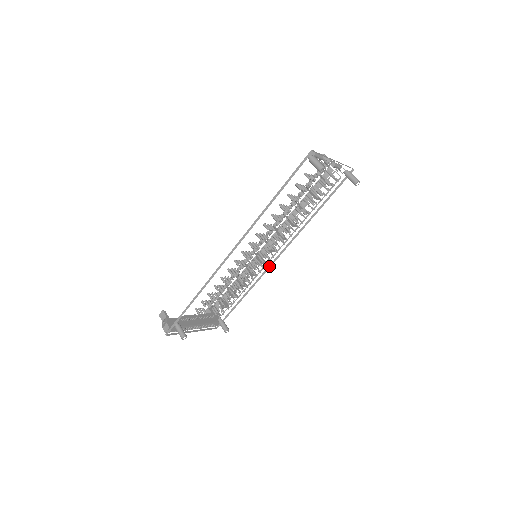
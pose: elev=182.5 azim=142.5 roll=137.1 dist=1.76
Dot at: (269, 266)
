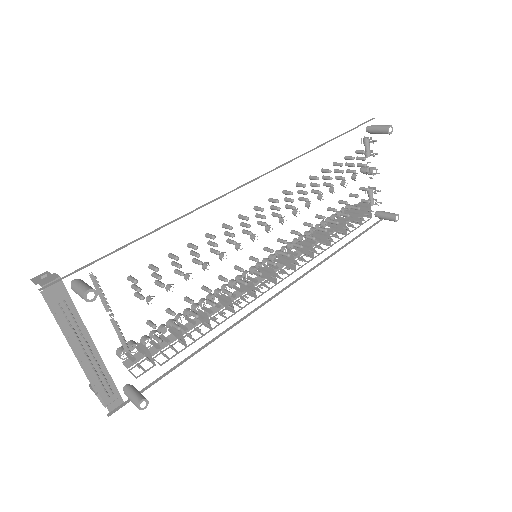
Dot at: (257, 307)
